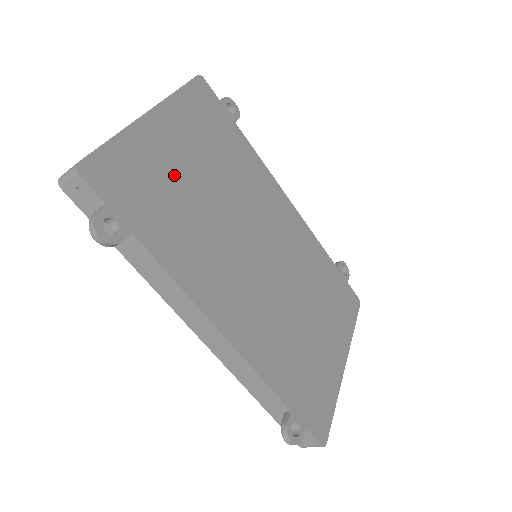
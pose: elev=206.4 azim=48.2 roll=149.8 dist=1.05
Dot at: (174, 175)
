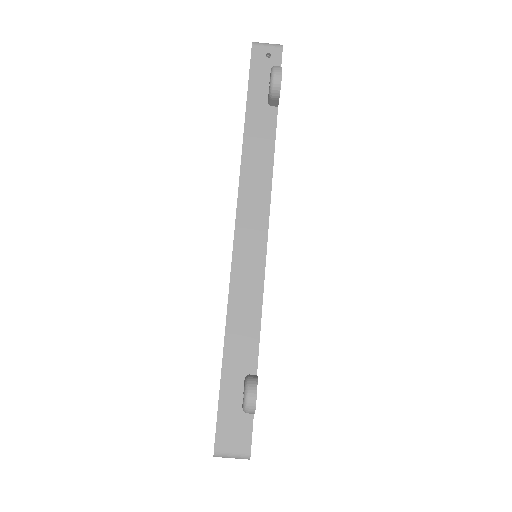
Dot at: occluded
